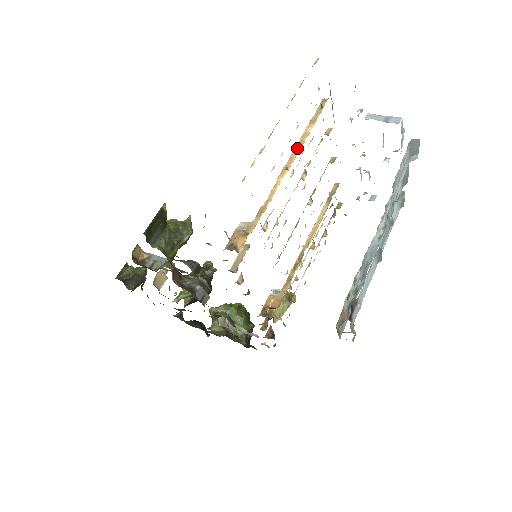
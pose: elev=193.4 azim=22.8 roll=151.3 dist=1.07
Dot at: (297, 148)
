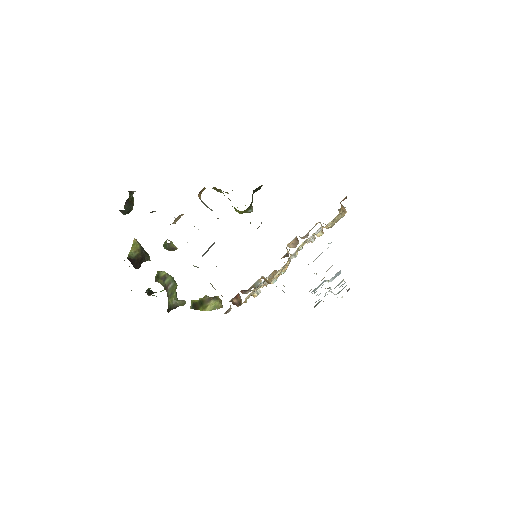
Dot at: occluded
